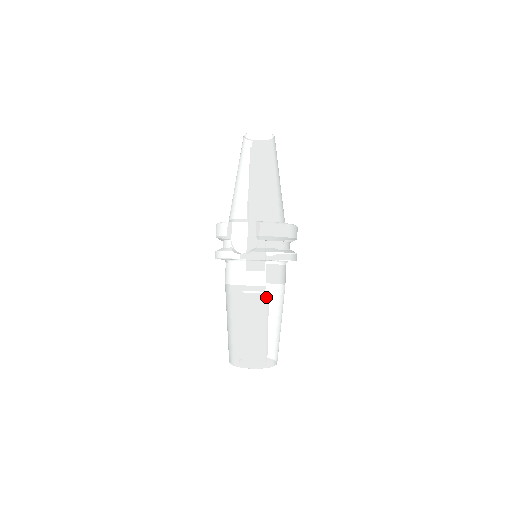
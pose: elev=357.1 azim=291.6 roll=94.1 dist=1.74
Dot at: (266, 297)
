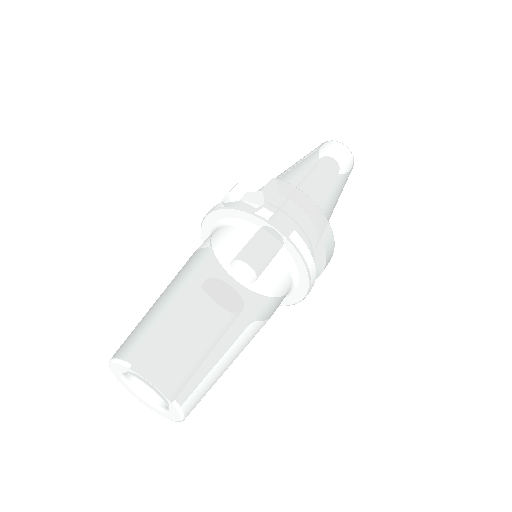
Dot at: (229, 272)
